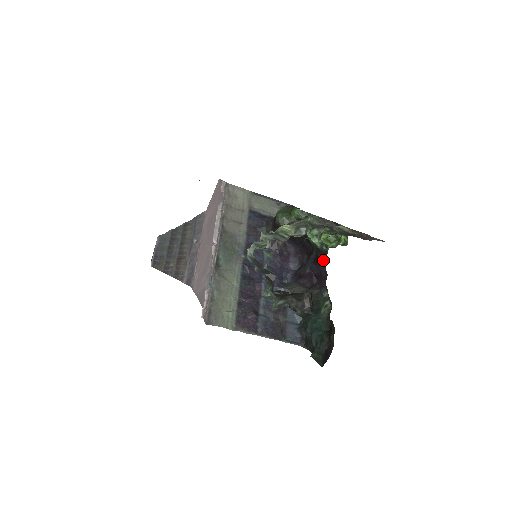
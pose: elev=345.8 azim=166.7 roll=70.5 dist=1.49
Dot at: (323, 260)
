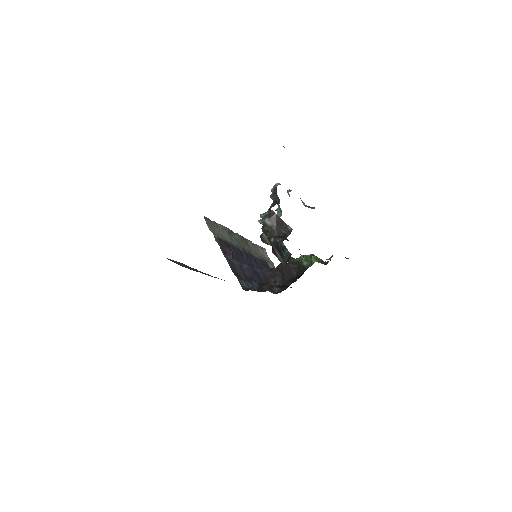
Dot at: occluded
